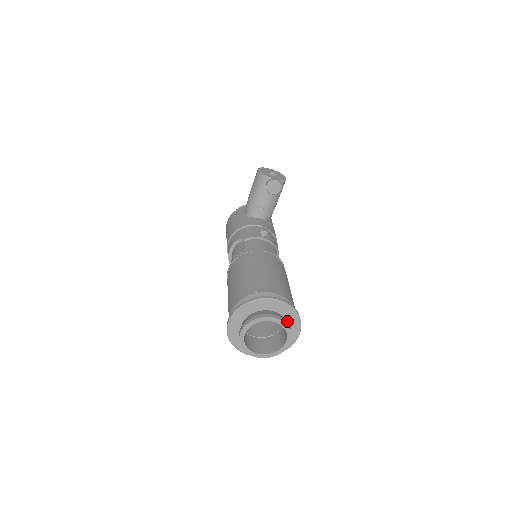
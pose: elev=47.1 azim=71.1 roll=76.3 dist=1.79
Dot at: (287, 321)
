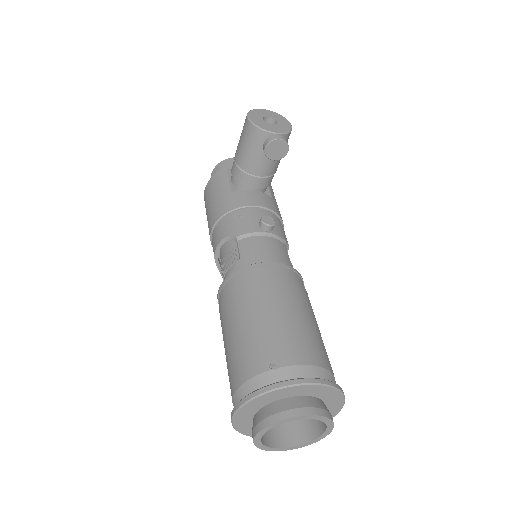
Dot at: (324, 401)
